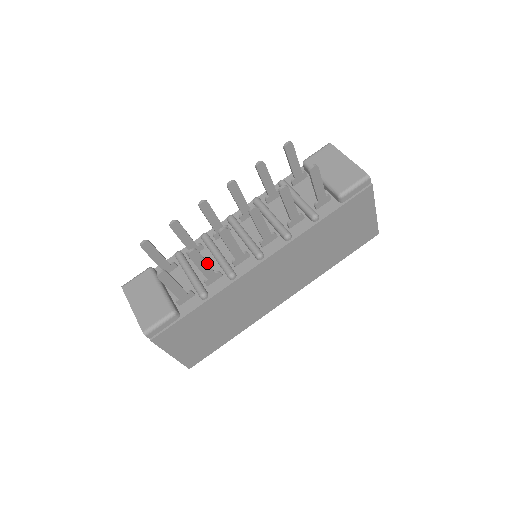
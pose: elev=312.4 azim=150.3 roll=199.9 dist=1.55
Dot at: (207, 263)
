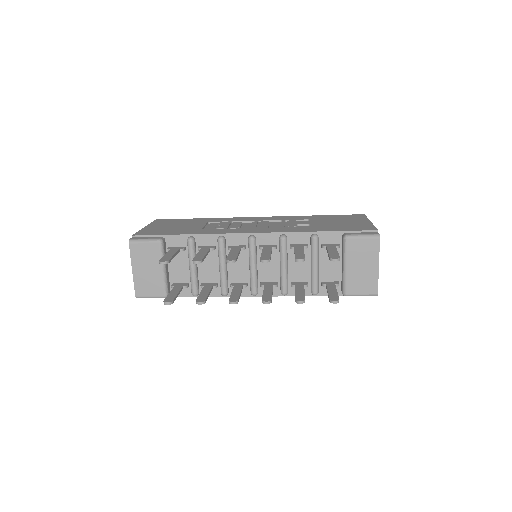
Dot at: occluded
